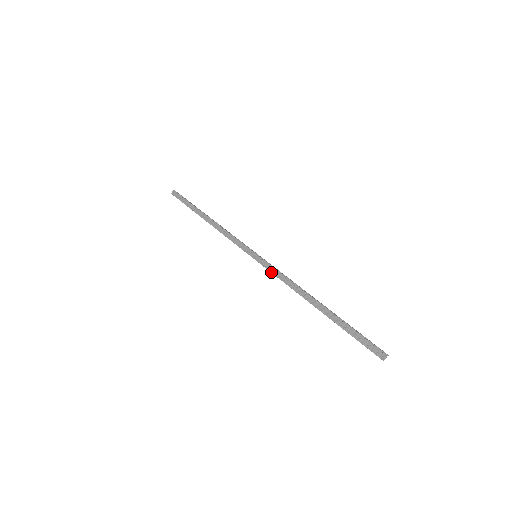
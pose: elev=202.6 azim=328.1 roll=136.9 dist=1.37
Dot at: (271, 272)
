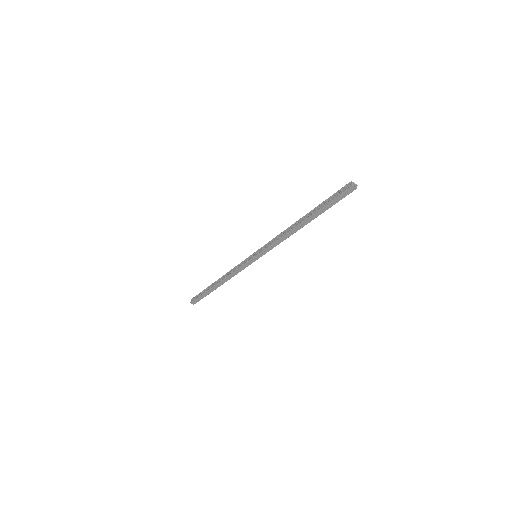
Dot at: (268, 246)
